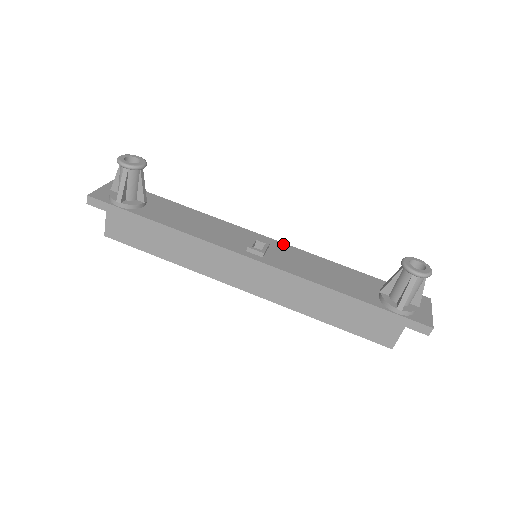
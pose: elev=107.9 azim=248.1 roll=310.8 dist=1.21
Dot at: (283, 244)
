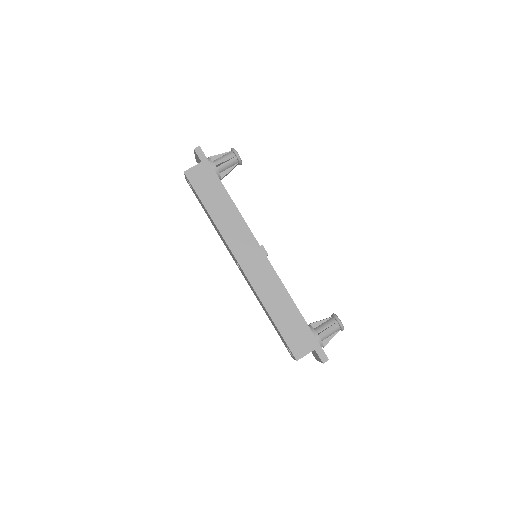
Dot at: occluded
